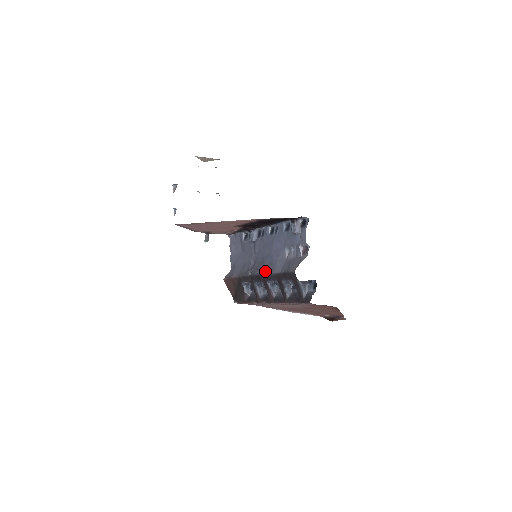
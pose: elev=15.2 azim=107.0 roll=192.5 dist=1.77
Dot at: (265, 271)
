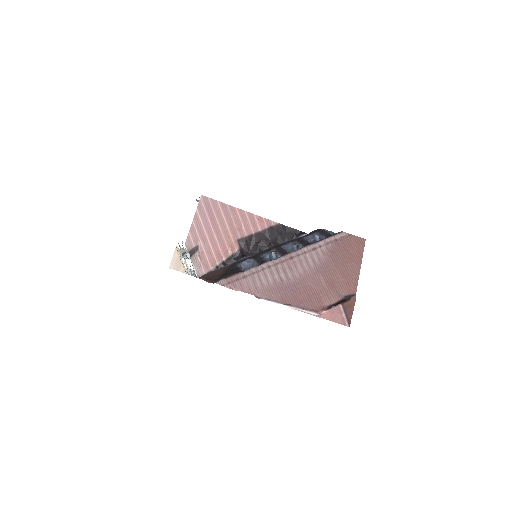
Dot at: occluded
